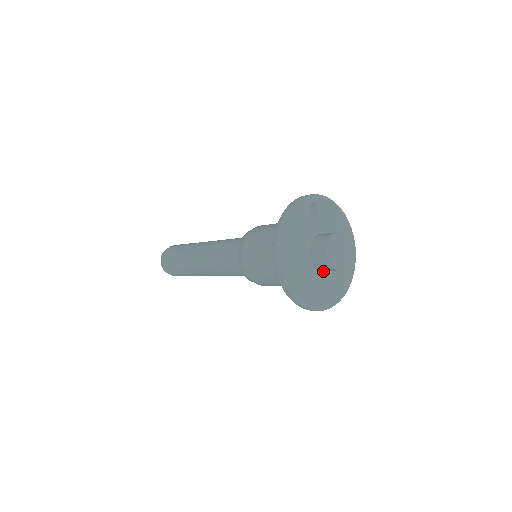
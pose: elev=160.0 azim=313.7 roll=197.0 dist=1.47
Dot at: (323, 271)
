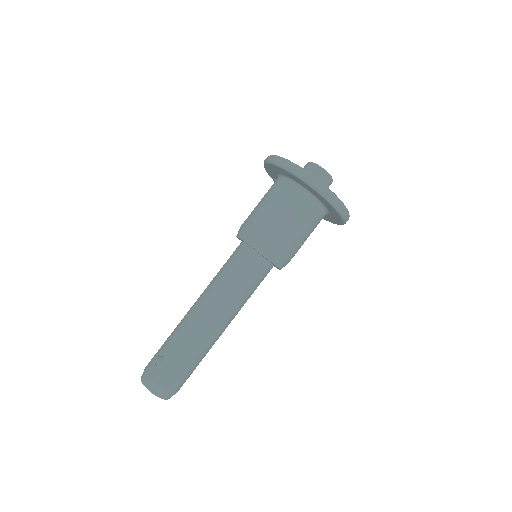
Dot at: occluded
